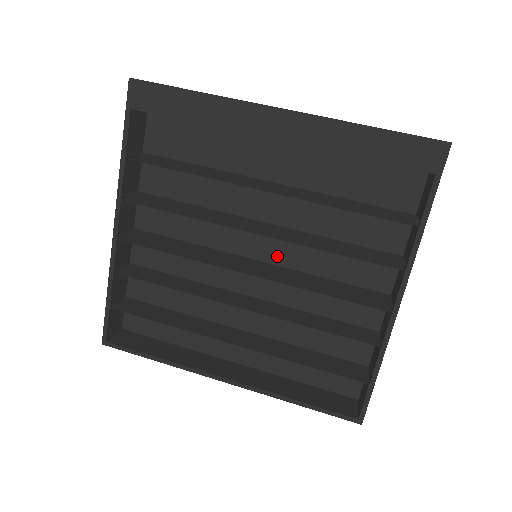
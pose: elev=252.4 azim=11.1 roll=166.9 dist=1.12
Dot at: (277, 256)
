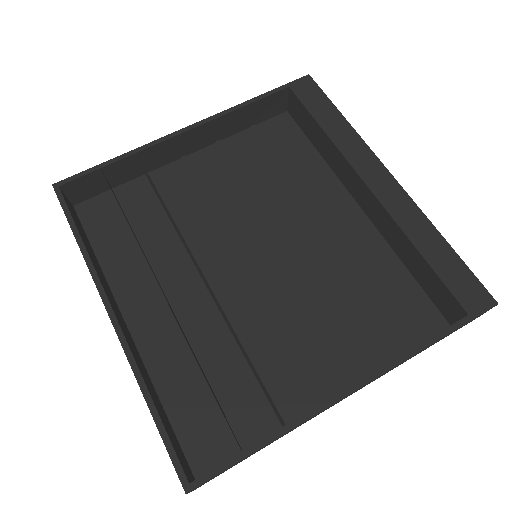
Dot at: (270, 275)
